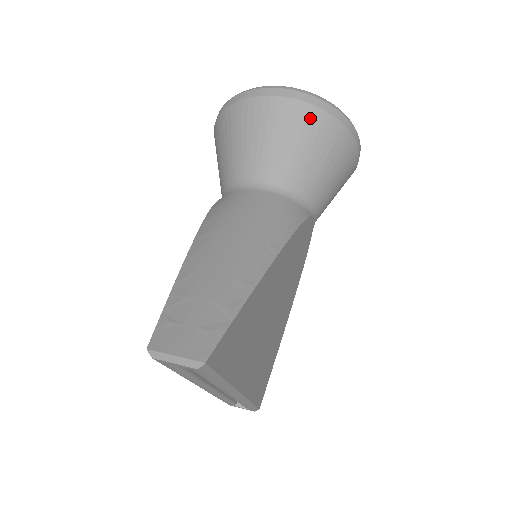
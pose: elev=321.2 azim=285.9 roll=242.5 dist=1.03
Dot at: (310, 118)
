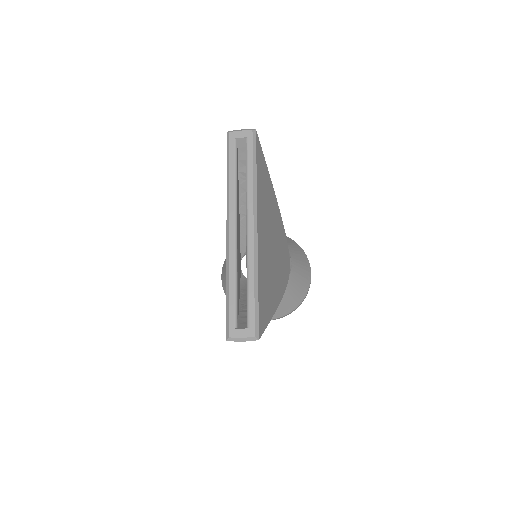
Dot at: occluded
